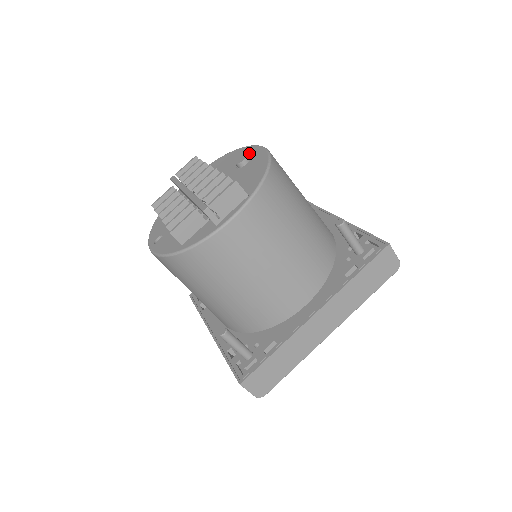
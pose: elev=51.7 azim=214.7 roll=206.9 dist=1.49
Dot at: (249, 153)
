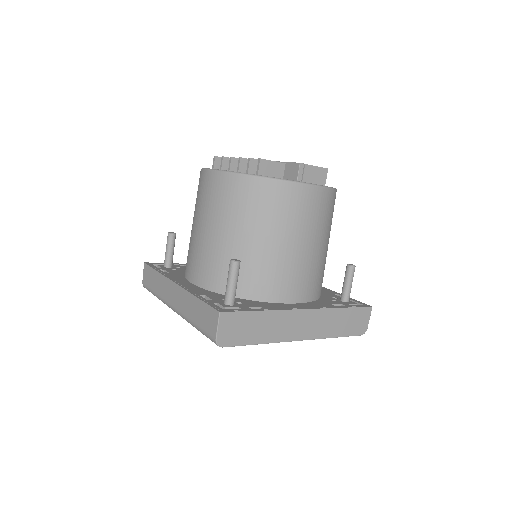
Dot at: occluded
